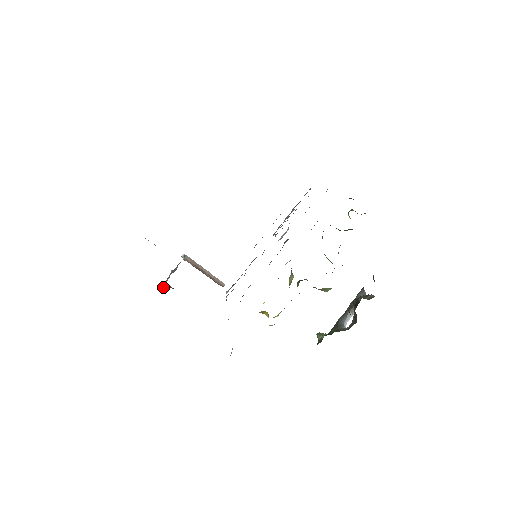
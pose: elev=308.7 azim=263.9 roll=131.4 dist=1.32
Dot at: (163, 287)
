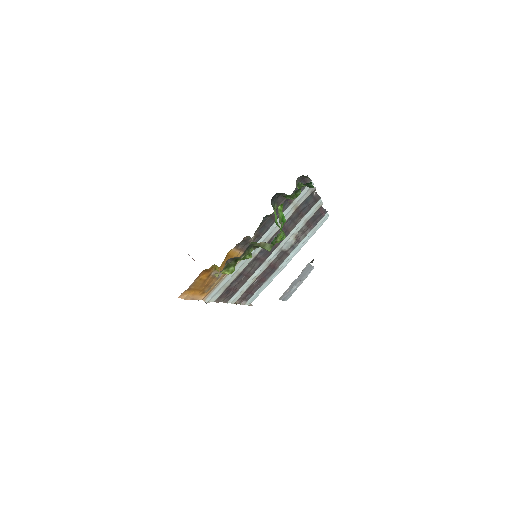
Dot at: occluded
